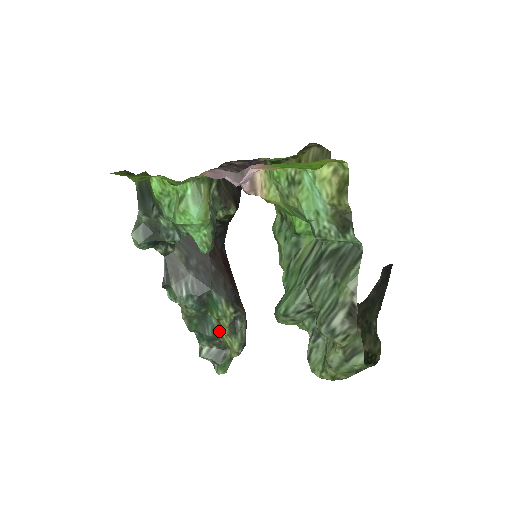
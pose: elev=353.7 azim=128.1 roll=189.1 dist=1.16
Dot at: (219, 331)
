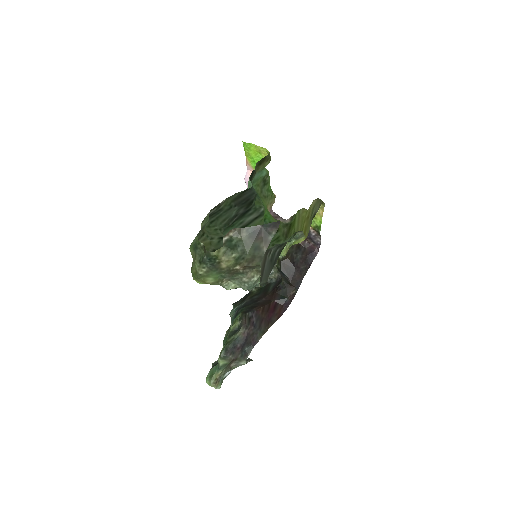
Dot at: occluded
